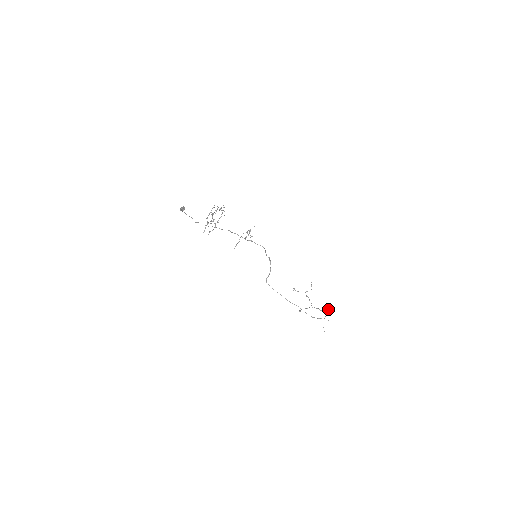
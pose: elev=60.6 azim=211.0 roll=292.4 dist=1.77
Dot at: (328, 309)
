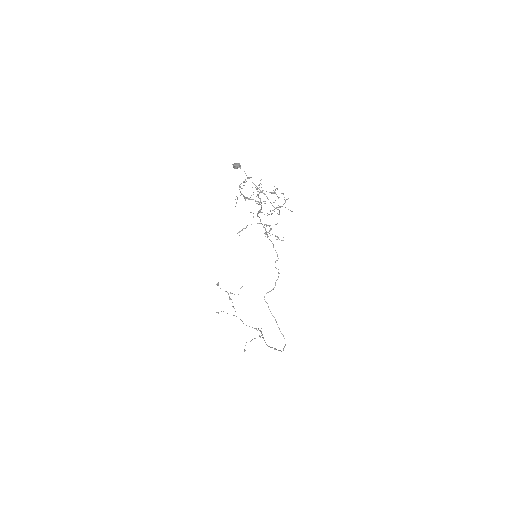
Dot at: (258, 328)
